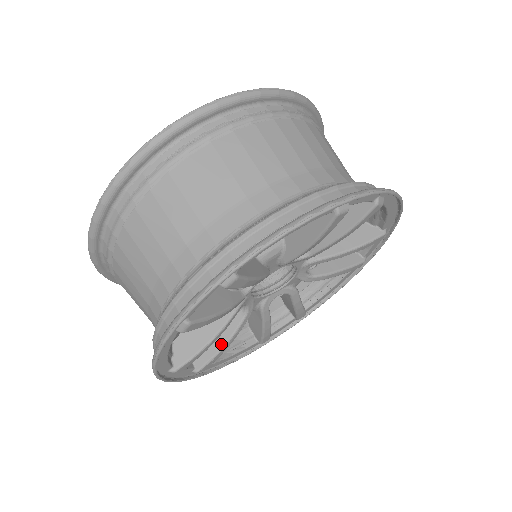
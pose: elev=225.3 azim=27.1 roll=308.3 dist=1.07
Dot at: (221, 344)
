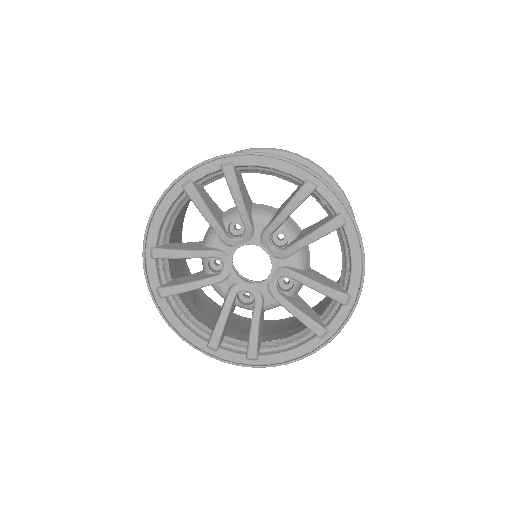
Dot at: (189, 282)
